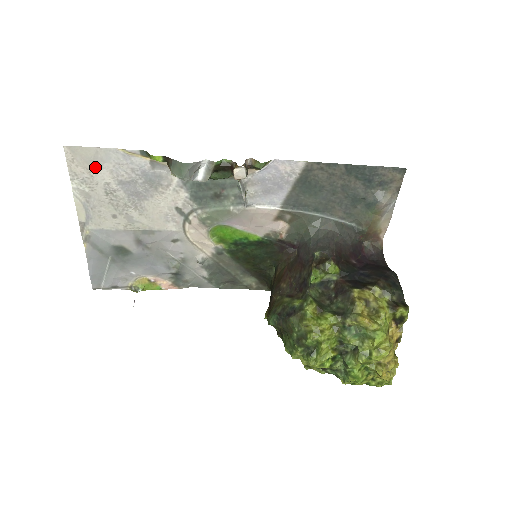
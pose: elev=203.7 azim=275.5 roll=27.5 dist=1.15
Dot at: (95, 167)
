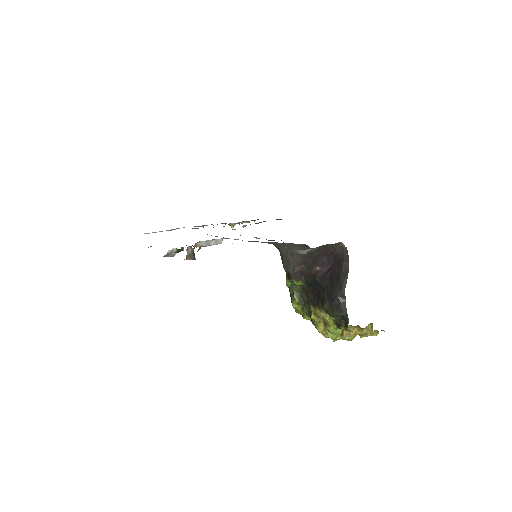
Dot at: occluded
